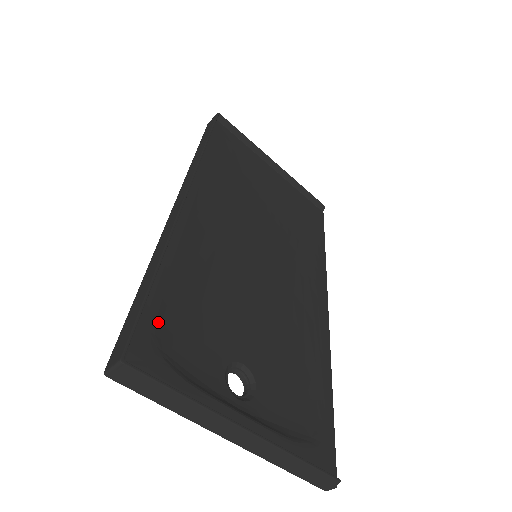
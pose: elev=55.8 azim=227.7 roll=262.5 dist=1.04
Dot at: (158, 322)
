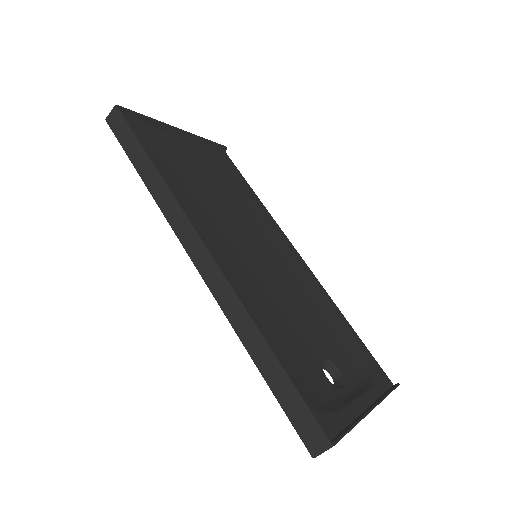
Dot at: (299, 389)
